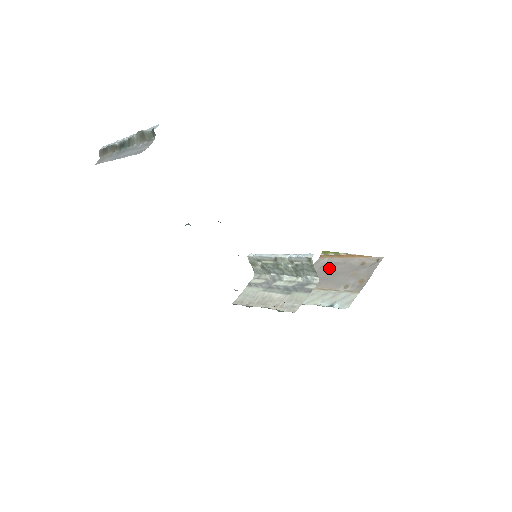
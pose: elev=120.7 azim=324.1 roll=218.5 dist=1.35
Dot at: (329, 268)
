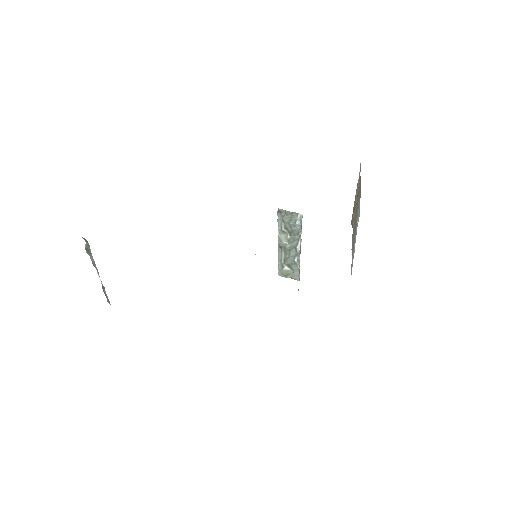
Dot at: occluded
